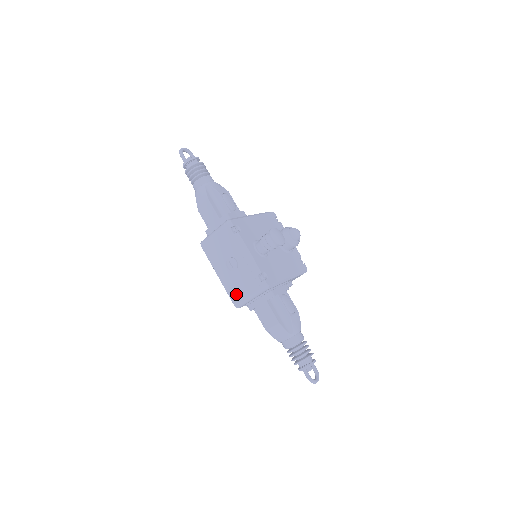
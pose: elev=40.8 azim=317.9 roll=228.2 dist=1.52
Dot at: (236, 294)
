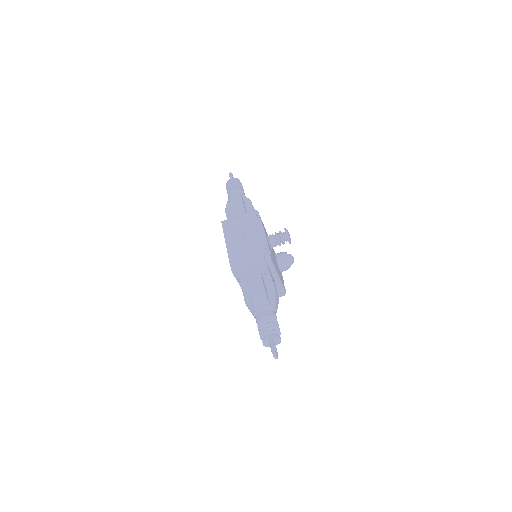
Dot at: (237, 259)
